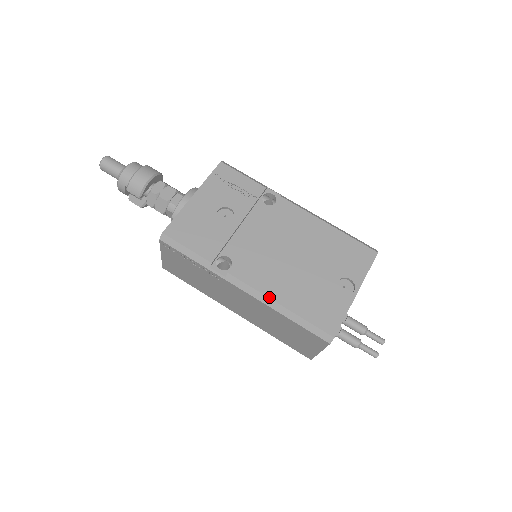
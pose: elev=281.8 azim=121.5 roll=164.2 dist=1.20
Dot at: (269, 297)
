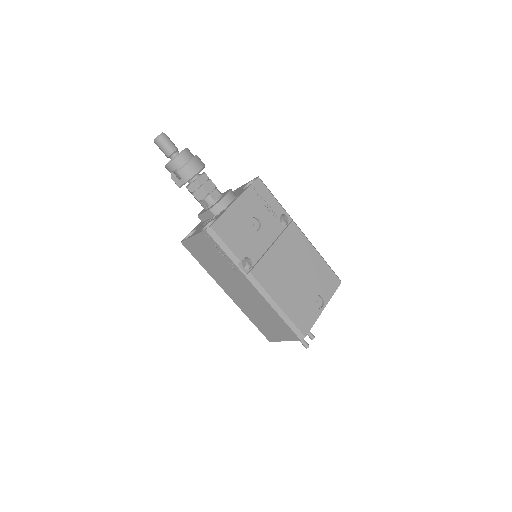
Dot at: (273, 298)
